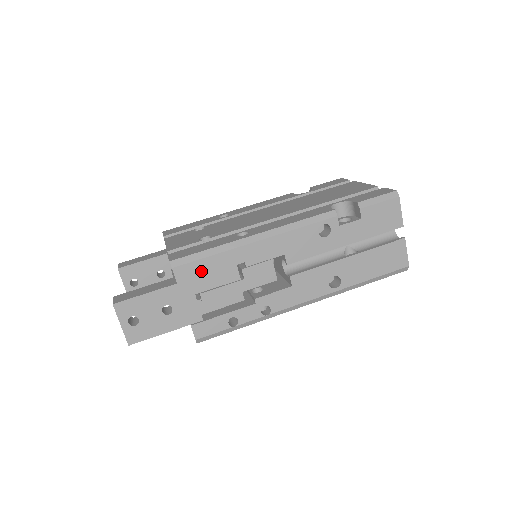
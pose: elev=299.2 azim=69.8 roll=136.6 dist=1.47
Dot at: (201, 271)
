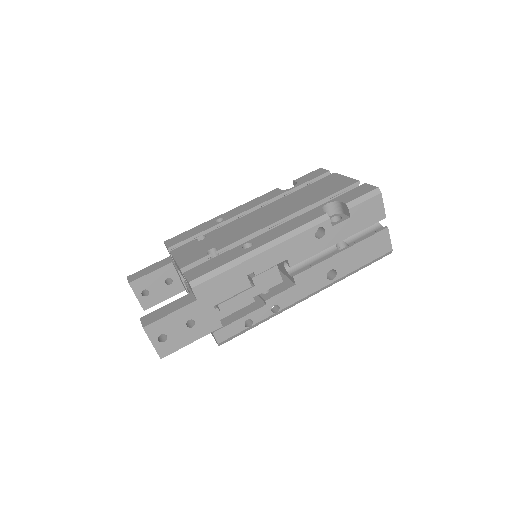
Dot at: (217, 286)
